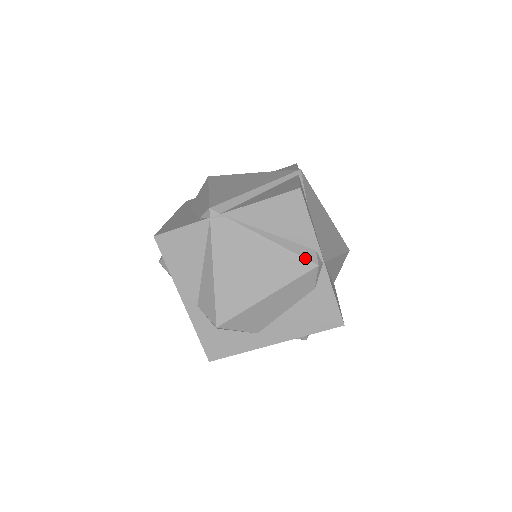
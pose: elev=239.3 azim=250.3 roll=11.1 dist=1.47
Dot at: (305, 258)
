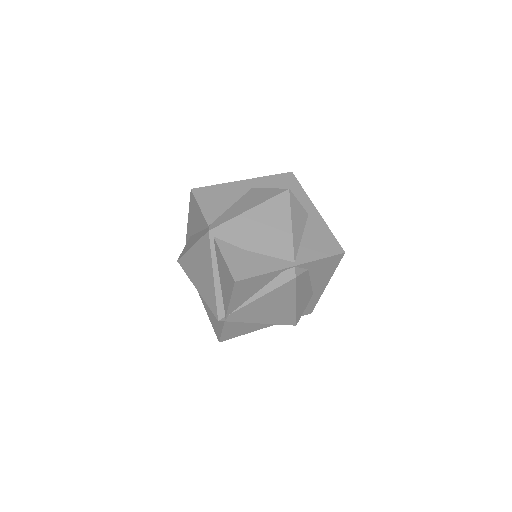
Dot at: (285, 283)
